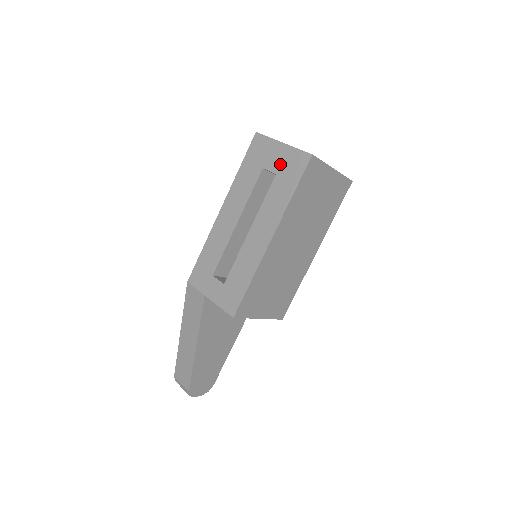
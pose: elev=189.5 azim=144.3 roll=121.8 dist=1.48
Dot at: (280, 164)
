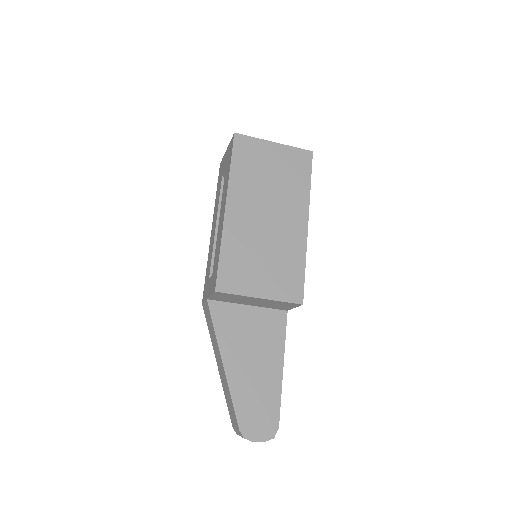
Dot at: (226, 161)
